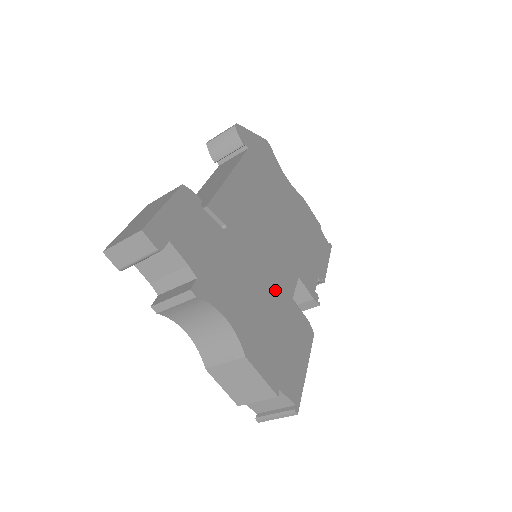
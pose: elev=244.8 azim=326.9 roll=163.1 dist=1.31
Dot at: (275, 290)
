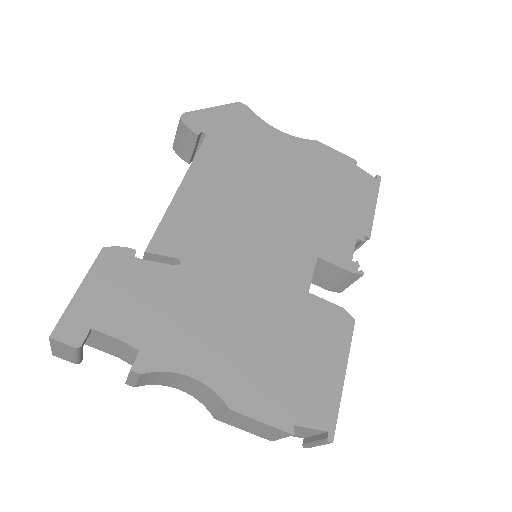
Dot at: (274, 297)
